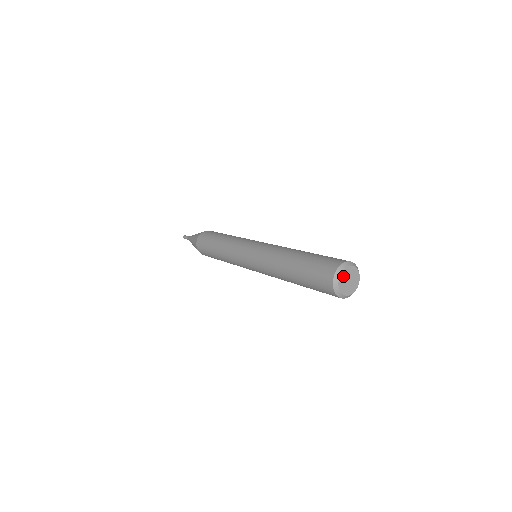
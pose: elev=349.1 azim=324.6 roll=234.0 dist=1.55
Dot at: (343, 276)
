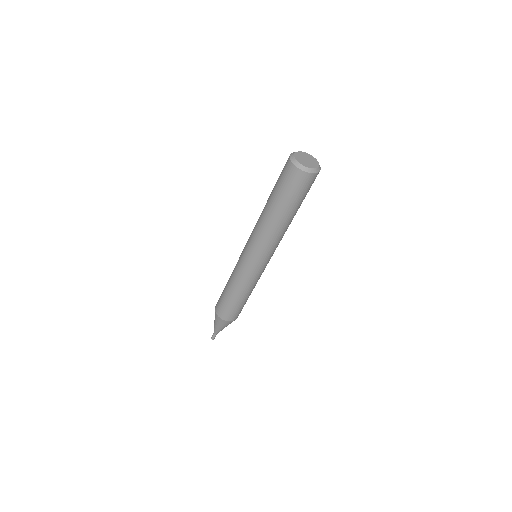
Dot at: (299, 159)
